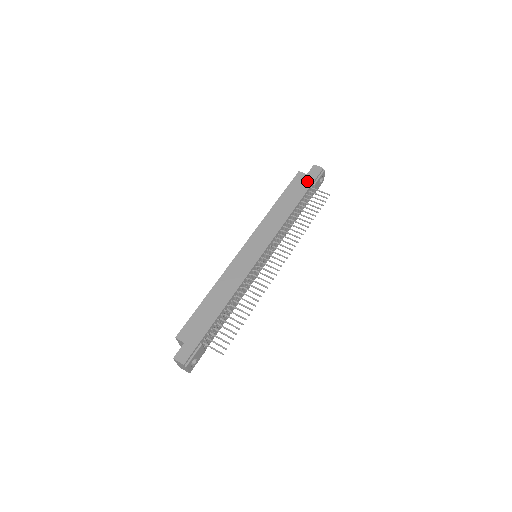
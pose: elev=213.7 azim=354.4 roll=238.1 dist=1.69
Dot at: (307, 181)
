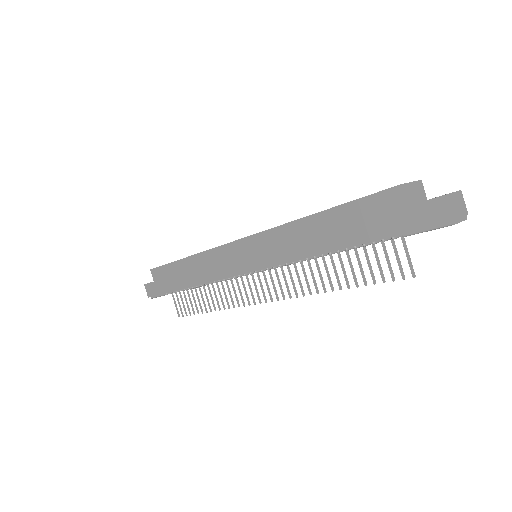
Dot at: (392, 222)
